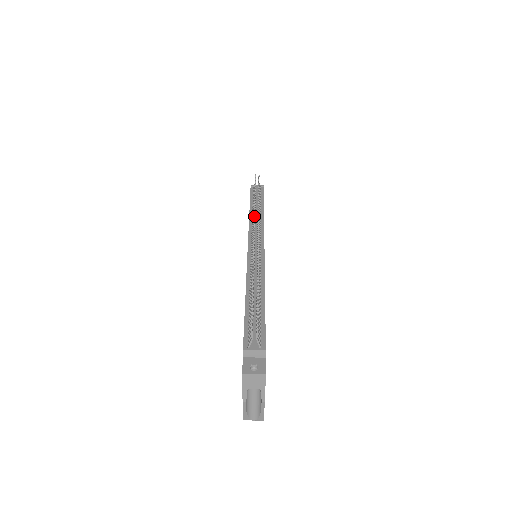
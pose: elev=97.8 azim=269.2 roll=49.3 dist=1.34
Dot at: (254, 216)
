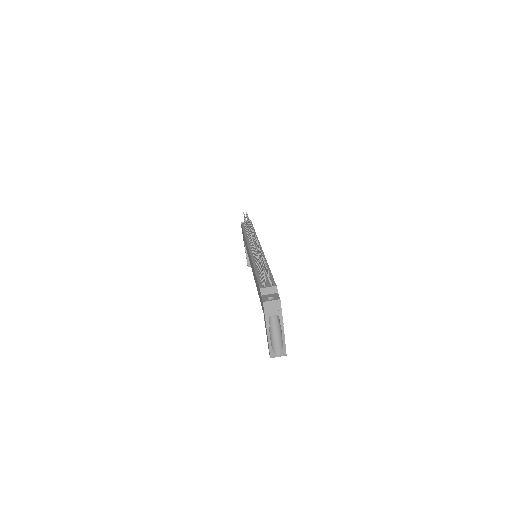
Dot at: (249, 229)
